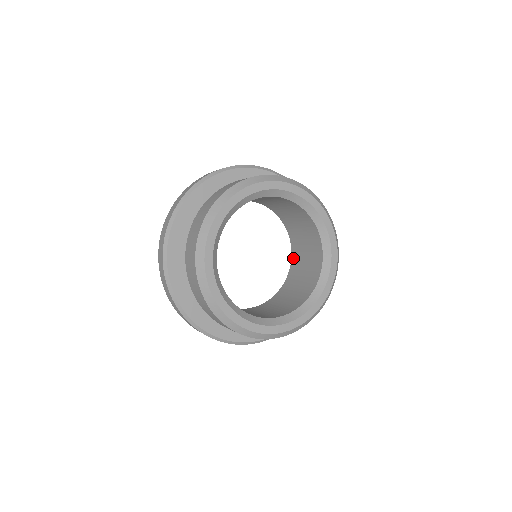
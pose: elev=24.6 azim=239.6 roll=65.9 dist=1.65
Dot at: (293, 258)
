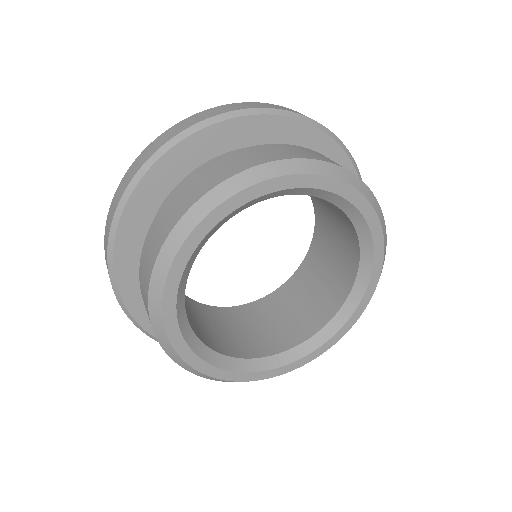
Dot at: (317, 229)
